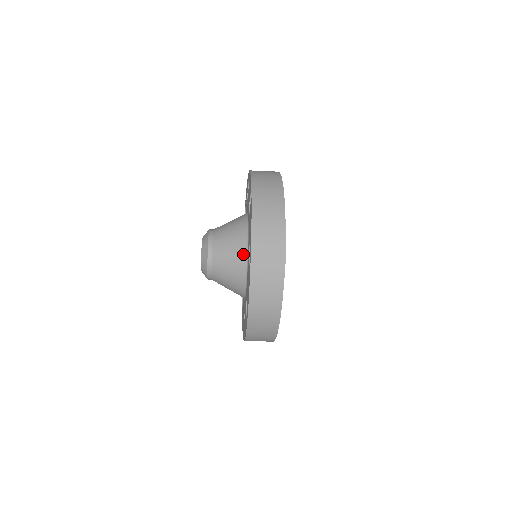
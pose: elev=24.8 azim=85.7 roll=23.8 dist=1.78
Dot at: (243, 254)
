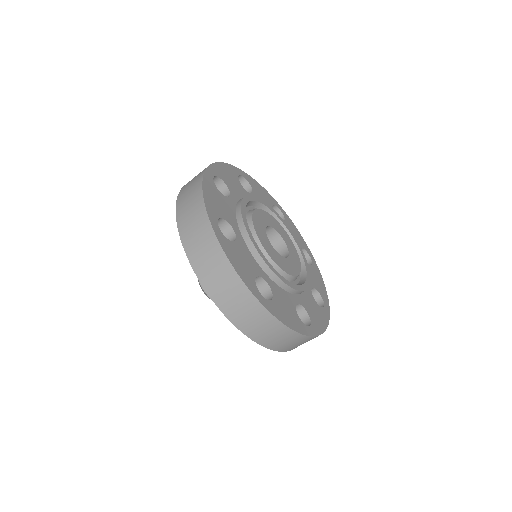
Dot at: occluded
